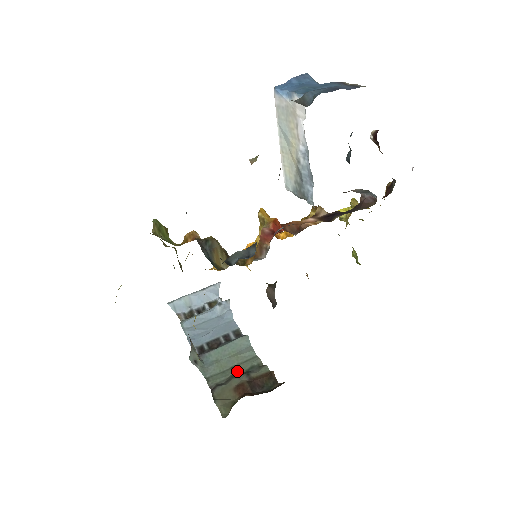
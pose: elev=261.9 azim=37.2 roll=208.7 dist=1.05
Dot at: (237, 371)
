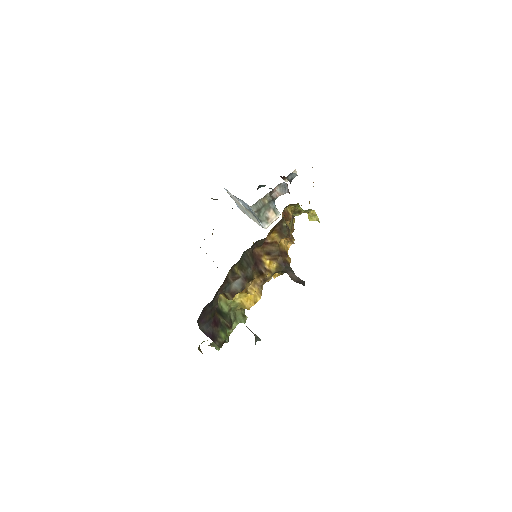
Dot at: occluded
